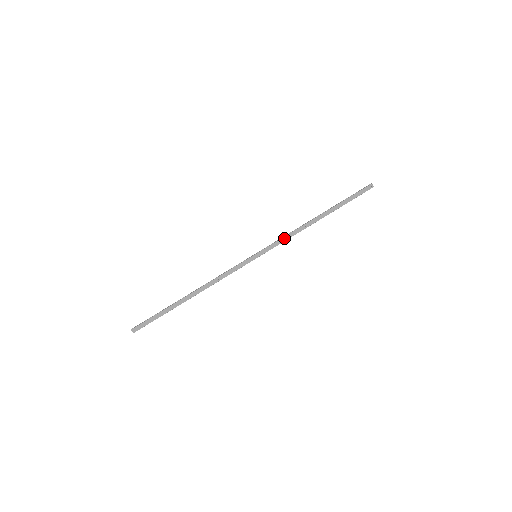
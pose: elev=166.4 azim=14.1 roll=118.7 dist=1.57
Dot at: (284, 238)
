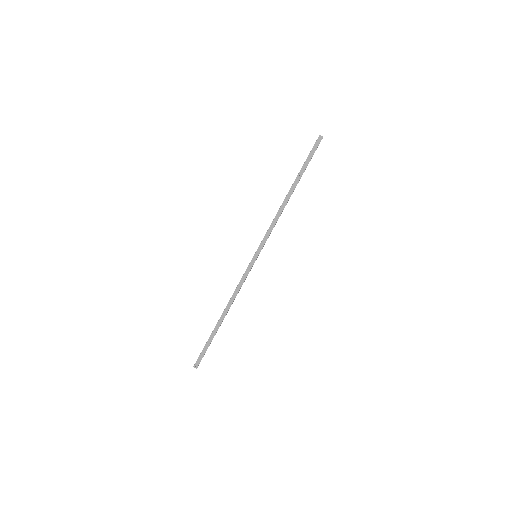
Dot at: (270, 228)
